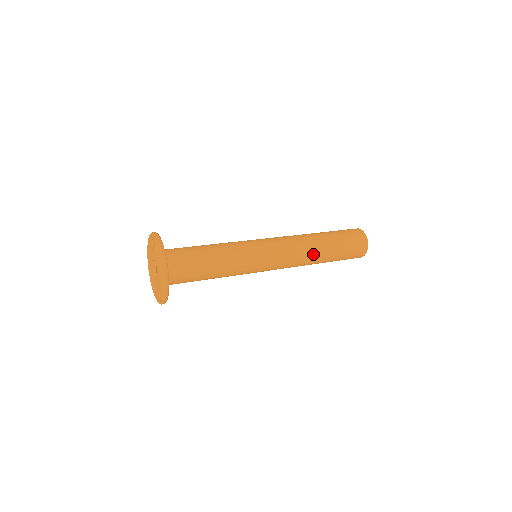
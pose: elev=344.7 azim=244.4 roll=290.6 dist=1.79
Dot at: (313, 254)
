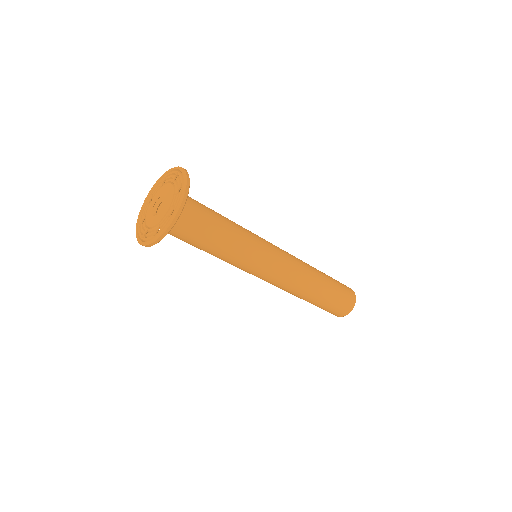
Dot at: (311, 278)
